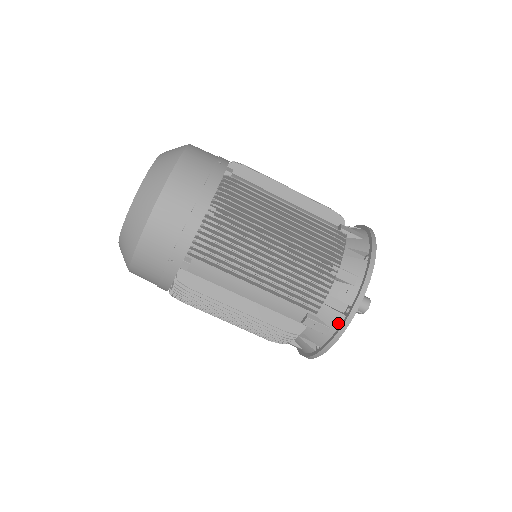
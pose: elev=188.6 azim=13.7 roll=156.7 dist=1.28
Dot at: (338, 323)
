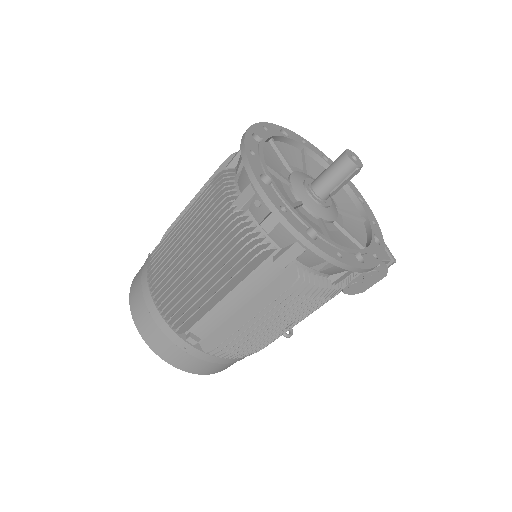
Dot at: (289, 232)
